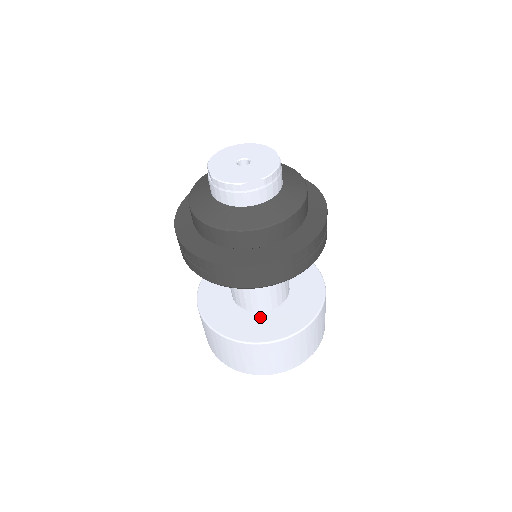
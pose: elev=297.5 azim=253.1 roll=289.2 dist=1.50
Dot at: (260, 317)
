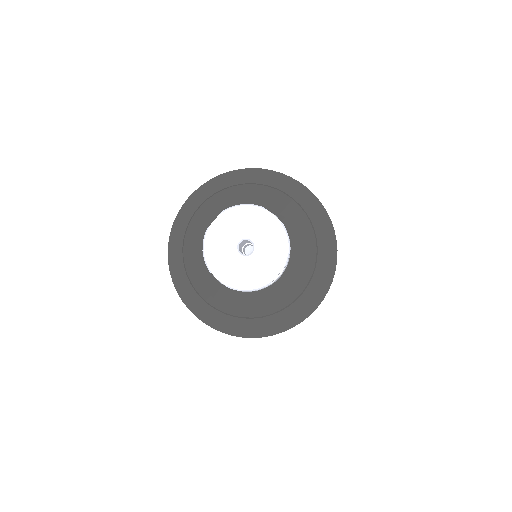
Dot at: occluded
